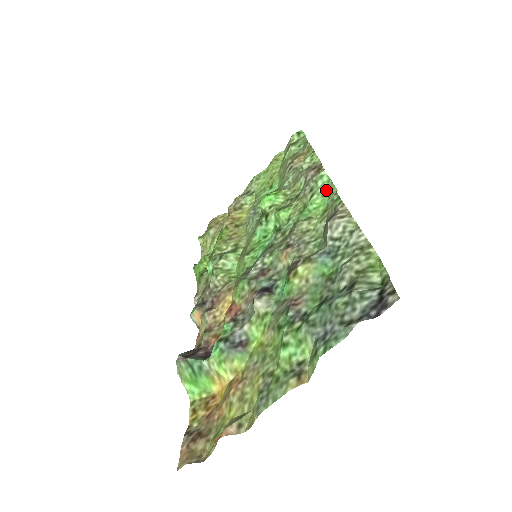
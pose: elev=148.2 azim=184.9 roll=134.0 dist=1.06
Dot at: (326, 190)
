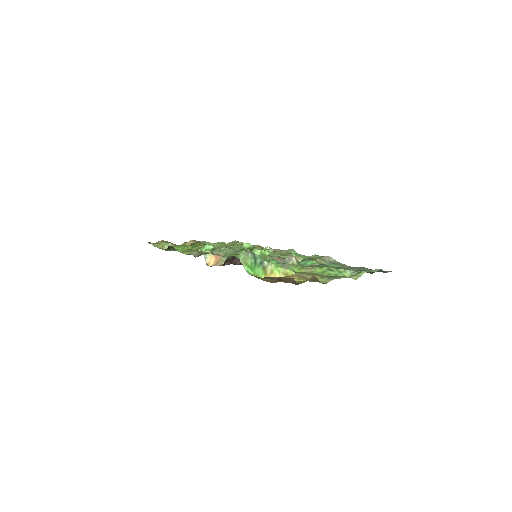
Dot at: (299, 255)
